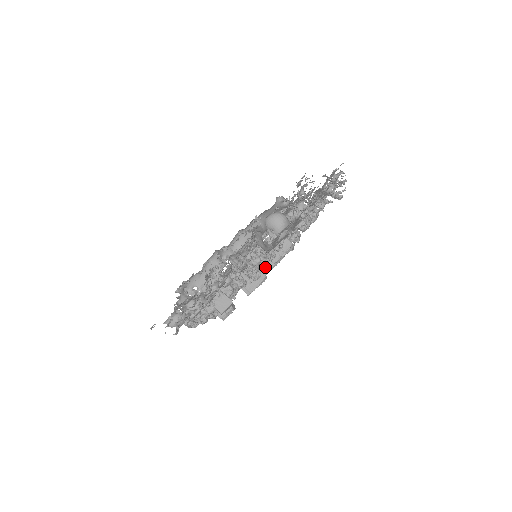
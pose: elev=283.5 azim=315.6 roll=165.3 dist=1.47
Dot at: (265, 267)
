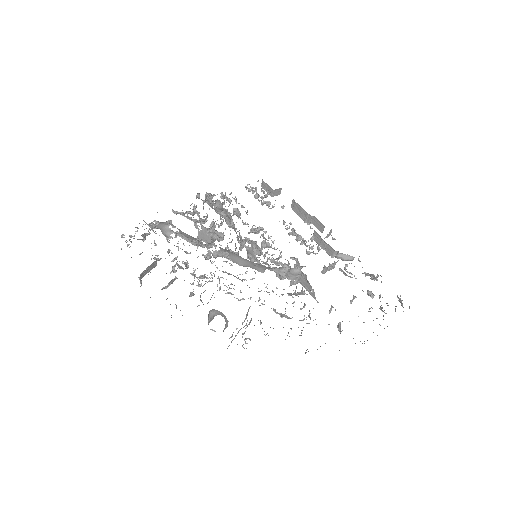
Dot at: (317, 222)
